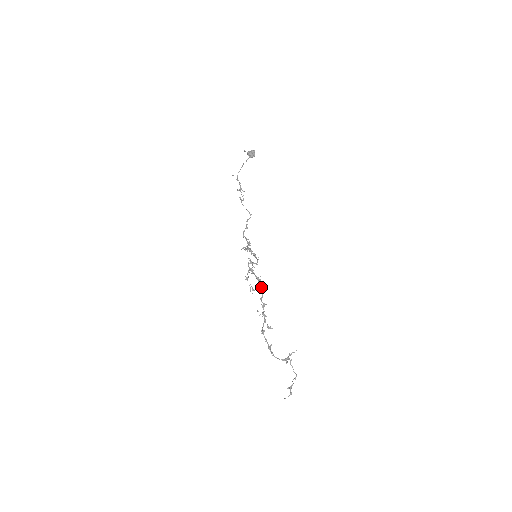
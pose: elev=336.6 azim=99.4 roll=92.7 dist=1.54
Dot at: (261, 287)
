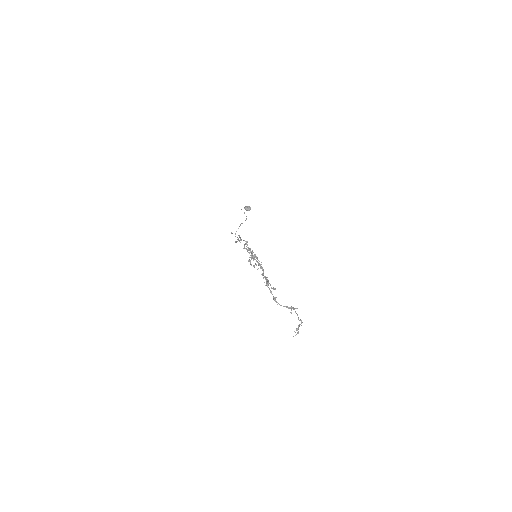
Dot at: (262, 267)
